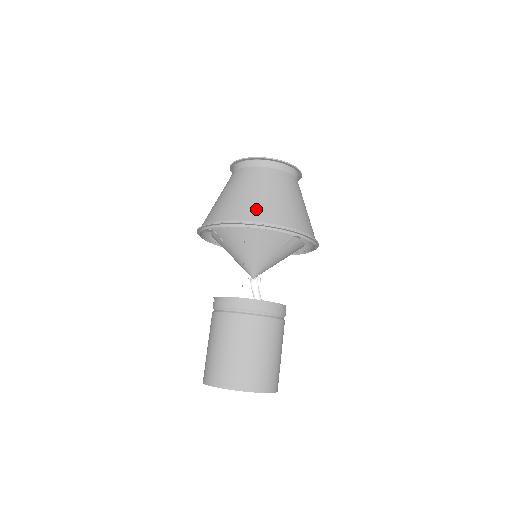
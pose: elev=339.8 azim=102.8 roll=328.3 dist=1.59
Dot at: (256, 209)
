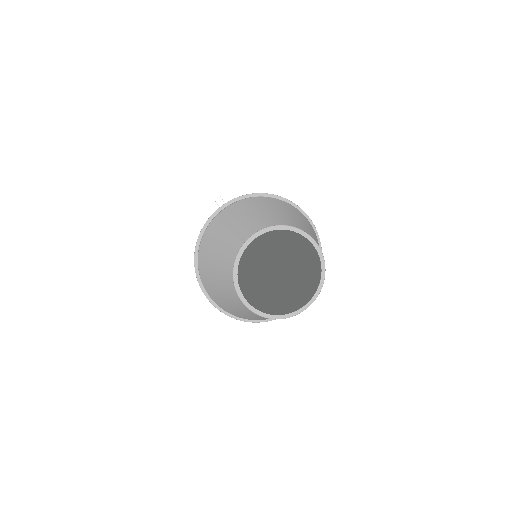
Dot at: occluded
